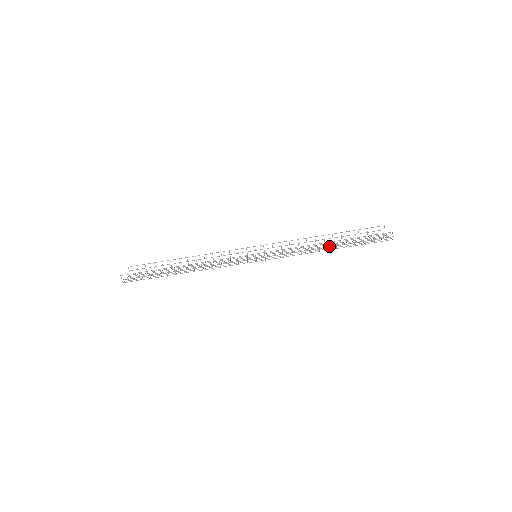
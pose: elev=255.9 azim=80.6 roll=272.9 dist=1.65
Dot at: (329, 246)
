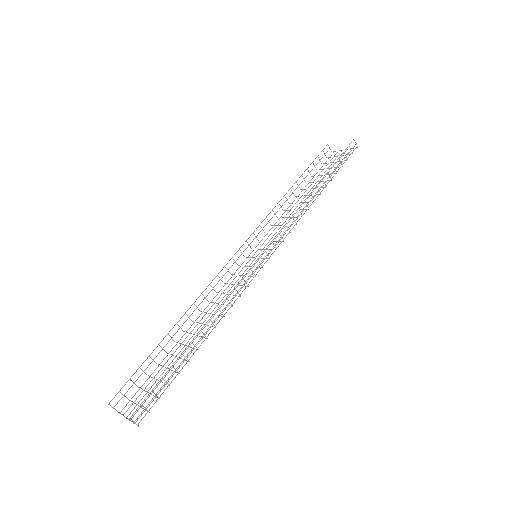
Dot at: occluded
